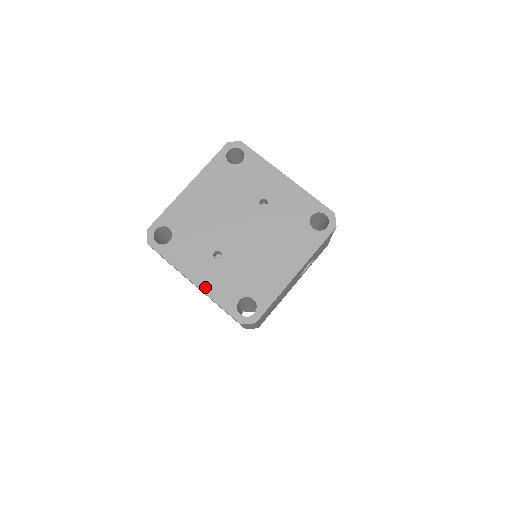
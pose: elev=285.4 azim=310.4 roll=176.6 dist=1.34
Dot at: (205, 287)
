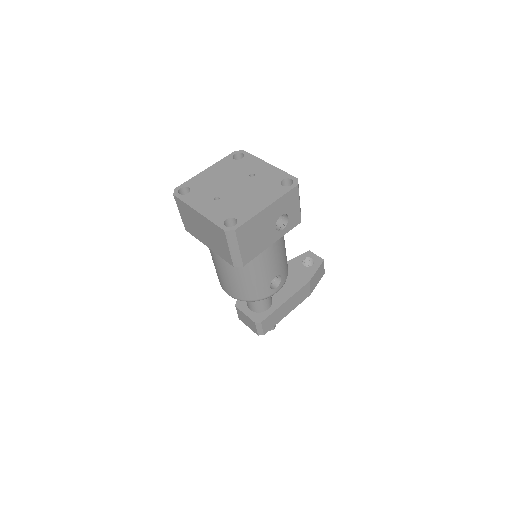
Dot at: (205, 213)
